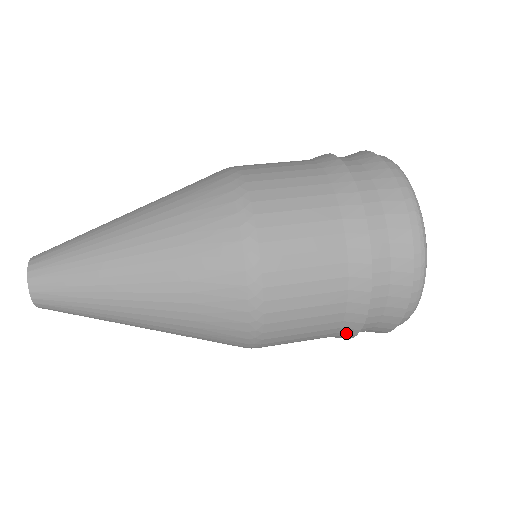
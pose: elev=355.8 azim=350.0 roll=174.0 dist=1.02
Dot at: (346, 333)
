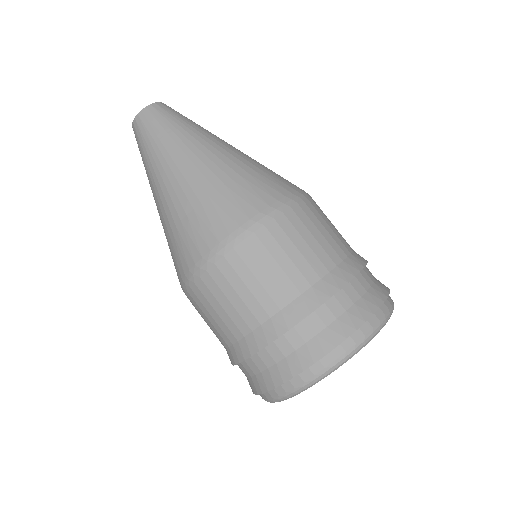
Dot at: occluded
